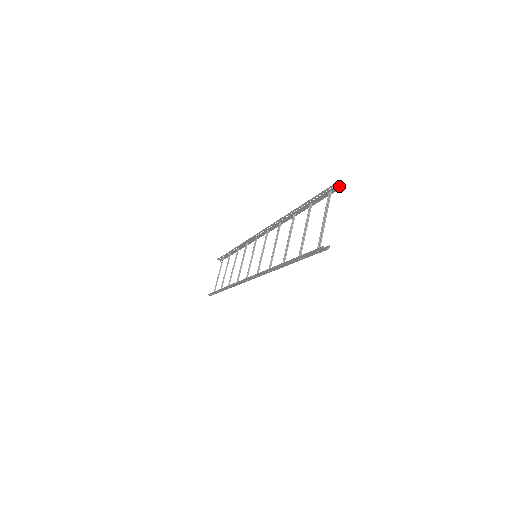
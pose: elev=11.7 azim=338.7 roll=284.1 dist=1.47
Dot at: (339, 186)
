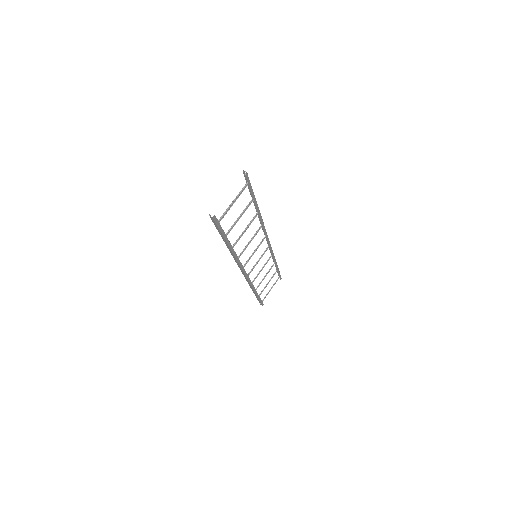
Dot at: (247, 174)
